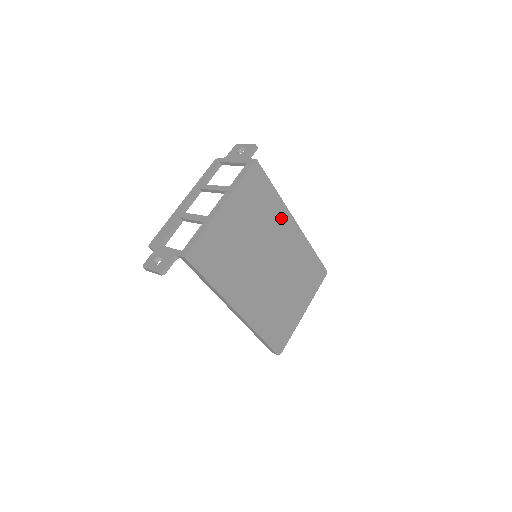
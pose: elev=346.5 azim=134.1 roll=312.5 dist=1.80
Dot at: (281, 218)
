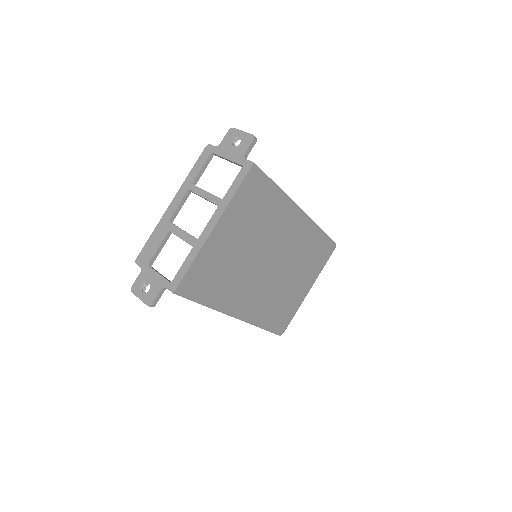
Dot at: (285, 213)
